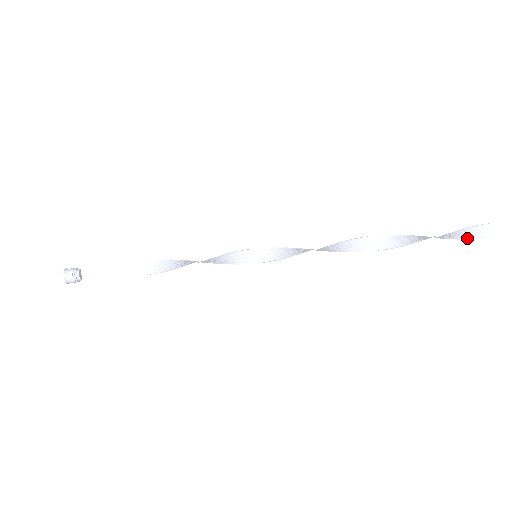
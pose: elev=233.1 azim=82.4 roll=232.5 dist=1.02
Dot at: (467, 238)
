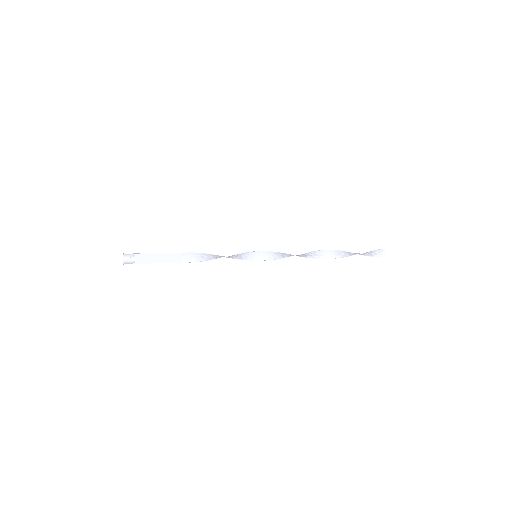
Dot at: (370, 255)
